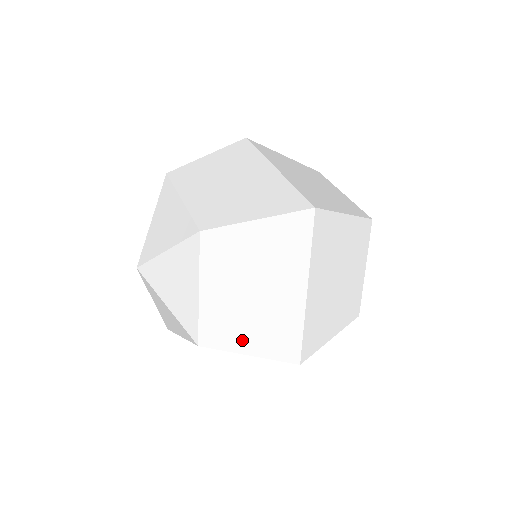
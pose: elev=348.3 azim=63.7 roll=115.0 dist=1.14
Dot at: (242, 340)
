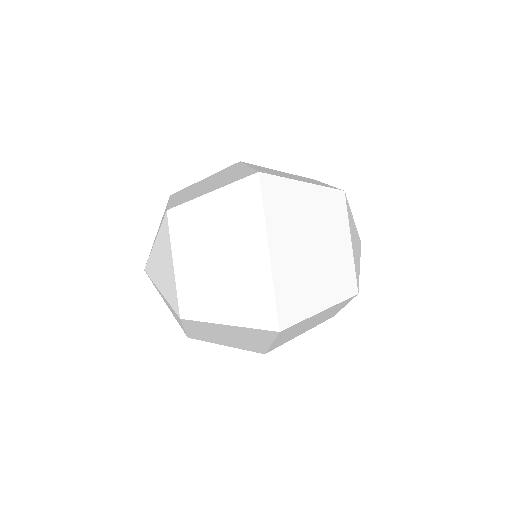
Dot at: (220, 343)
